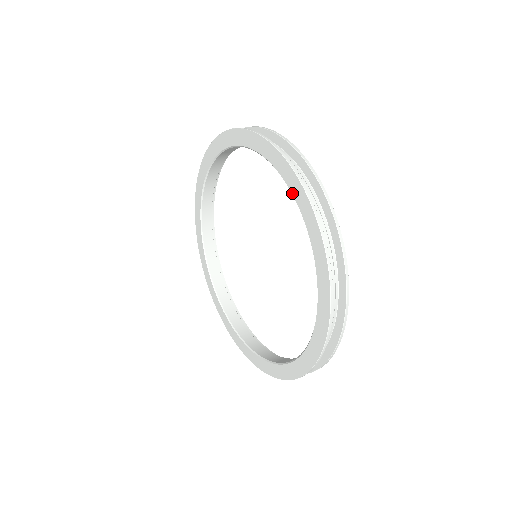
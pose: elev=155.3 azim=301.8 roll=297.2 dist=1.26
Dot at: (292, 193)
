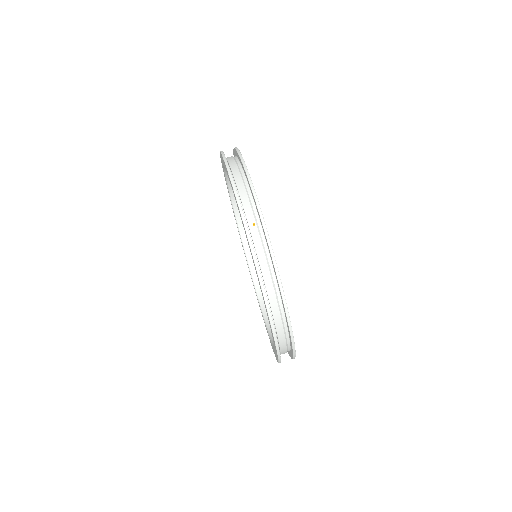
Dot at: (273, 340)
